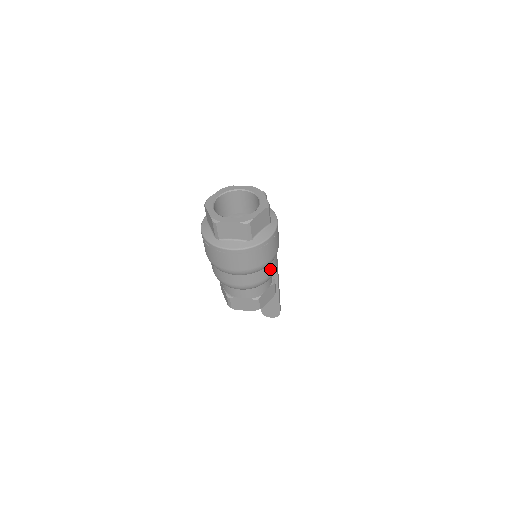
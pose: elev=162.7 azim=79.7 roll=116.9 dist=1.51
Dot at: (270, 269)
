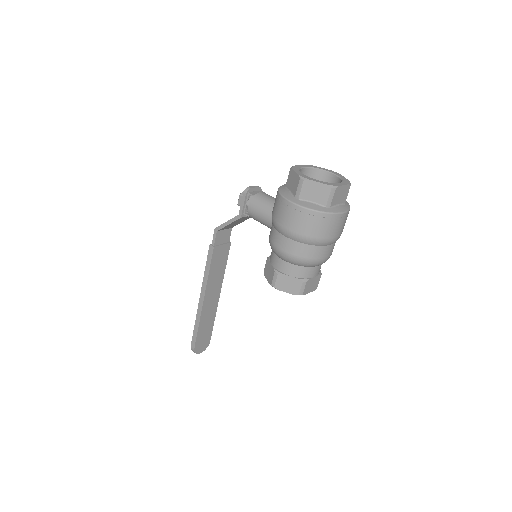
Dot at: occluded
